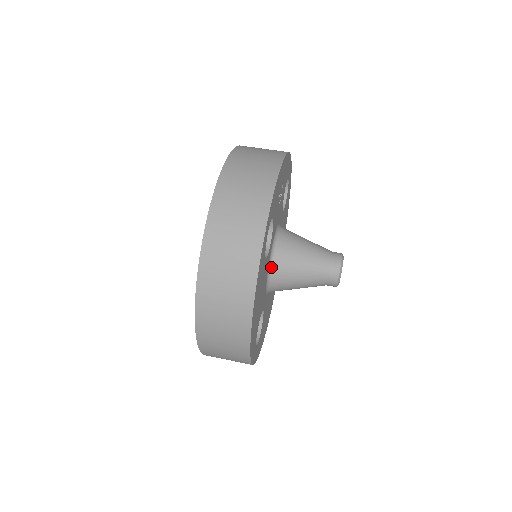
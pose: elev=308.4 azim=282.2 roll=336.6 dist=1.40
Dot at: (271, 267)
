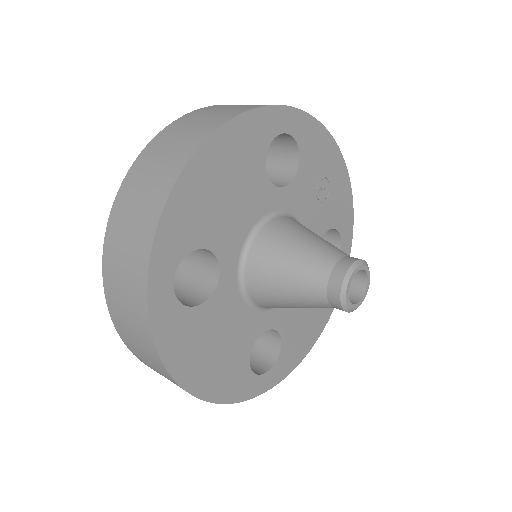
Dot at: (265, 223)
